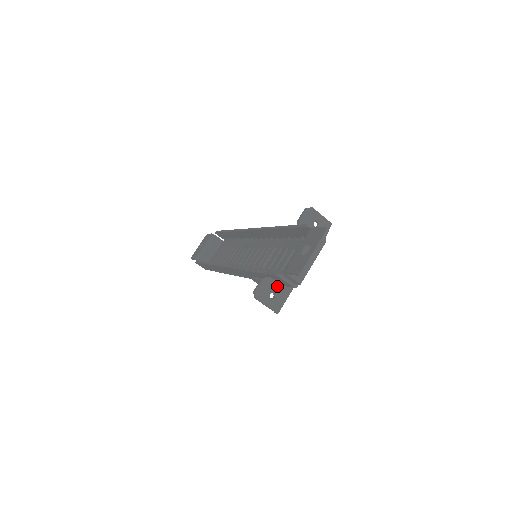
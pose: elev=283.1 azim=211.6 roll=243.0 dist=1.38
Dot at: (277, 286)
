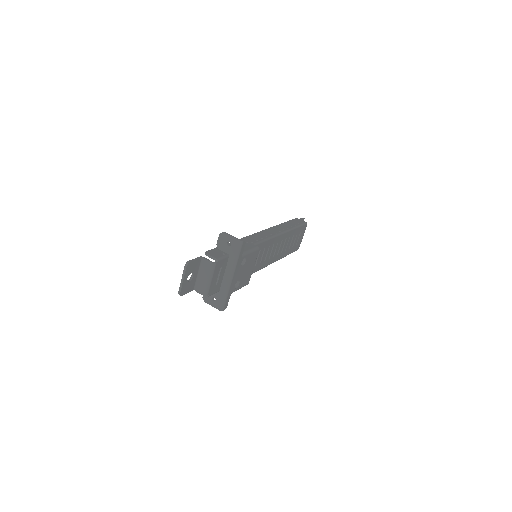
Dot at: occluded
